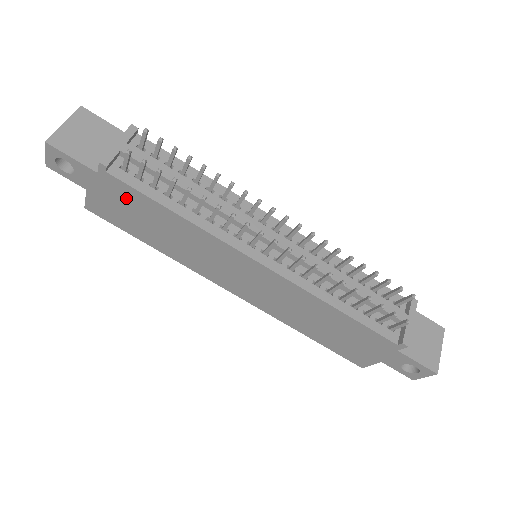
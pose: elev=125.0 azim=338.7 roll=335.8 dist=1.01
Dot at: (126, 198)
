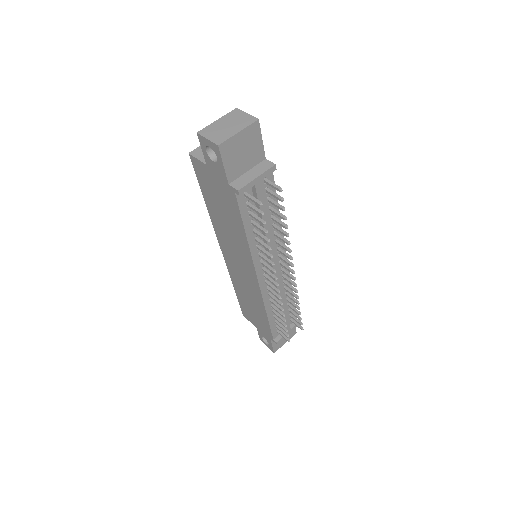
Dot at: (227, 200)
